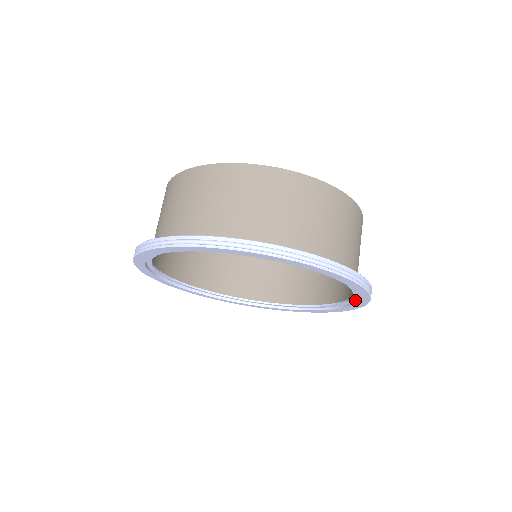
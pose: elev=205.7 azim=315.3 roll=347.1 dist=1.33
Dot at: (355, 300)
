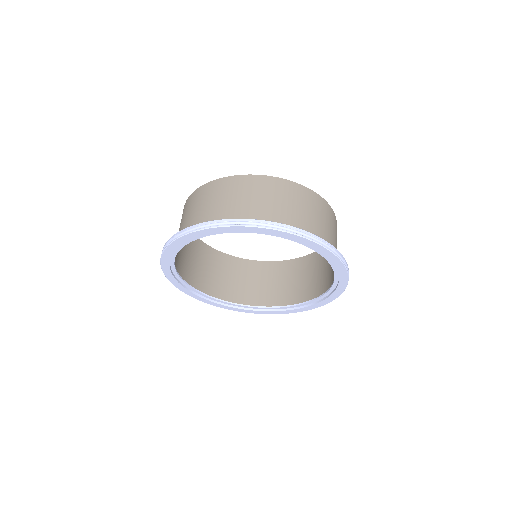
Dot at: (336, 268)
